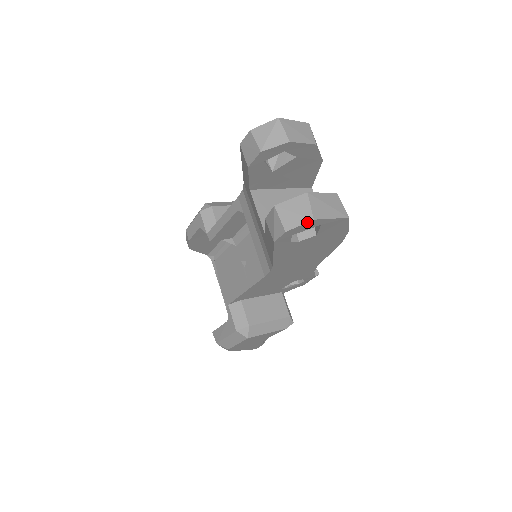
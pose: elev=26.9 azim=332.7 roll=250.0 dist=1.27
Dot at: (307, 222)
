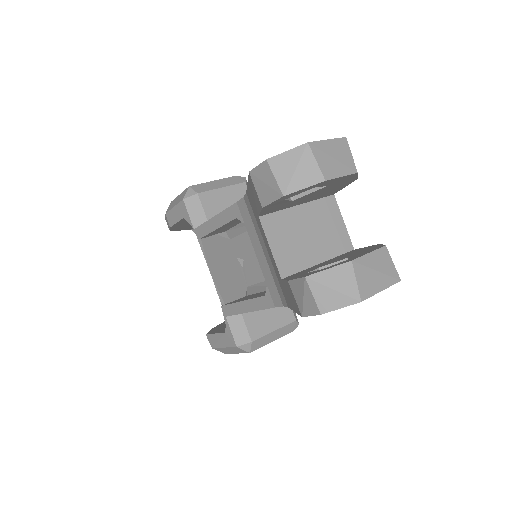
Dot at: (352, 304)
